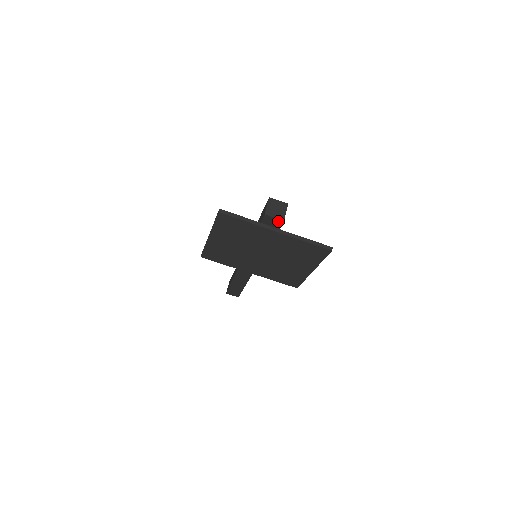
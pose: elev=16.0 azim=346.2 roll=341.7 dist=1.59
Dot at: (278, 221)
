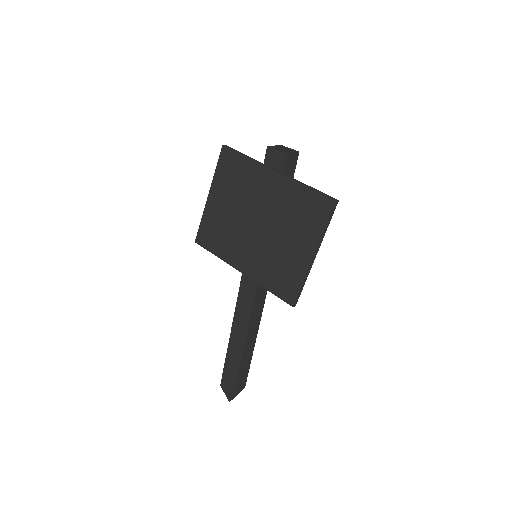
Dot at: (280, 157)
